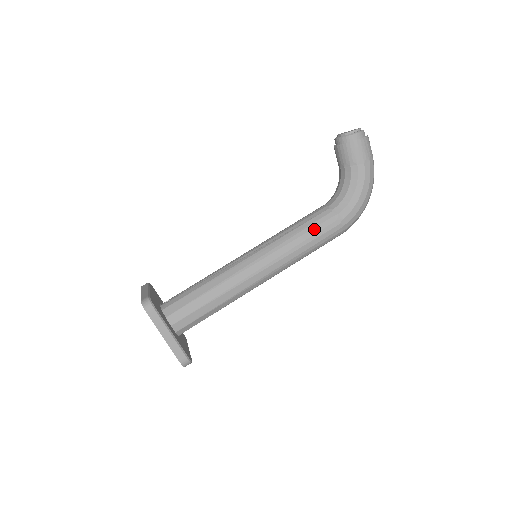
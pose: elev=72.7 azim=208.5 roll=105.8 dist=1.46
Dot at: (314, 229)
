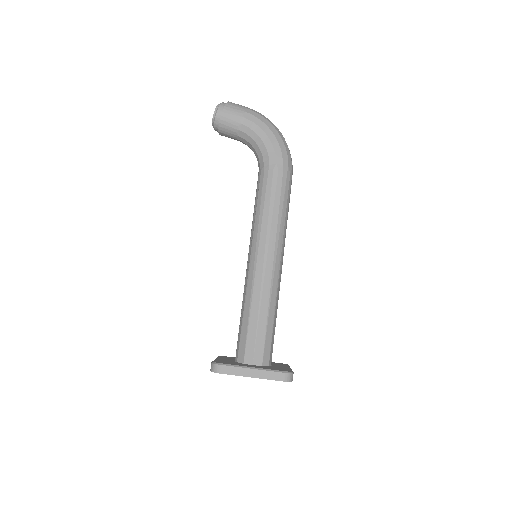
Dot at: (266, 193)
